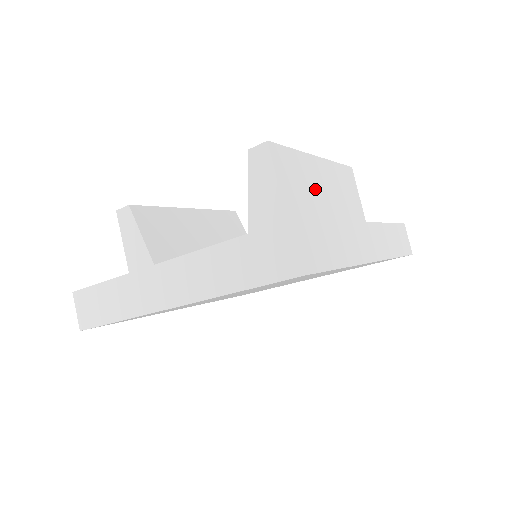
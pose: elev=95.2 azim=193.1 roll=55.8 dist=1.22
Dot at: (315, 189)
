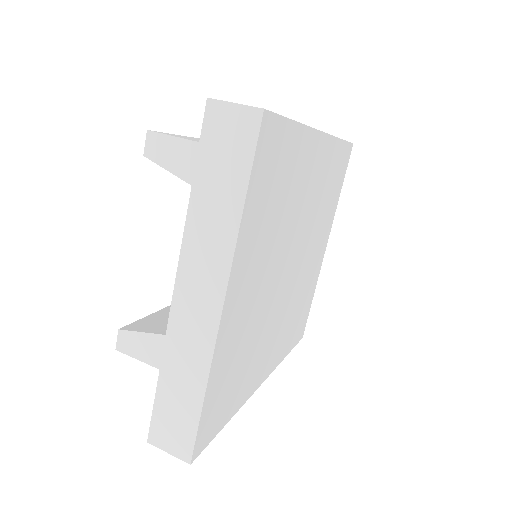
Dot at: occluded
